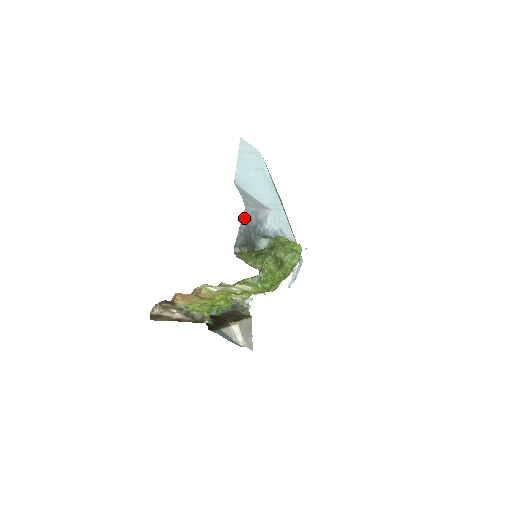
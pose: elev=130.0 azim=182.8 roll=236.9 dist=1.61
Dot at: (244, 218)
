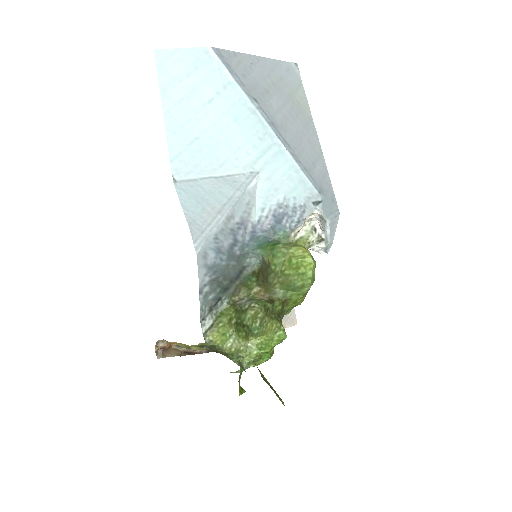
Dot at: (202, 269)
